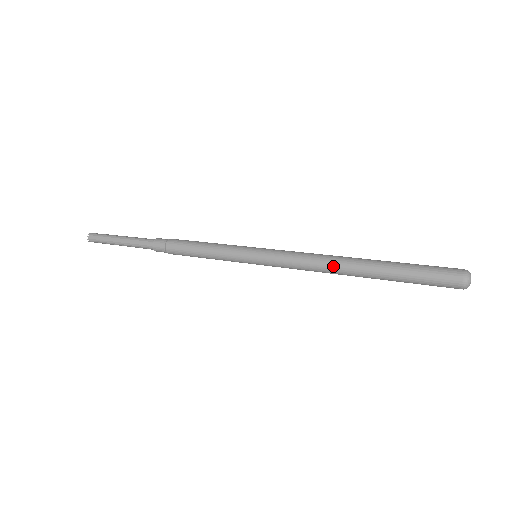
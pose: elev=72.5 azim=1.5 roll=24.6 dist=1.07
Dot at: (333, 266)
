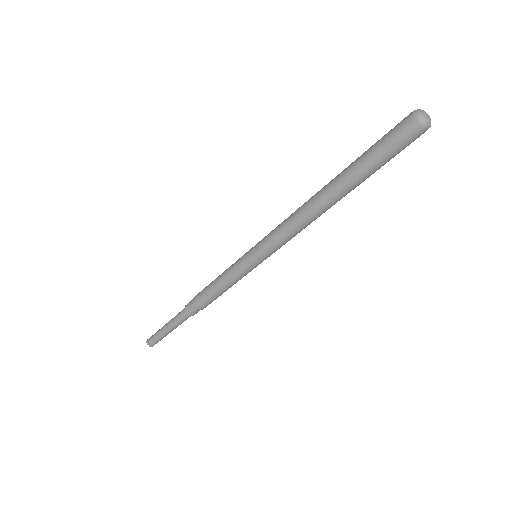
Dot at: (311, 212)
